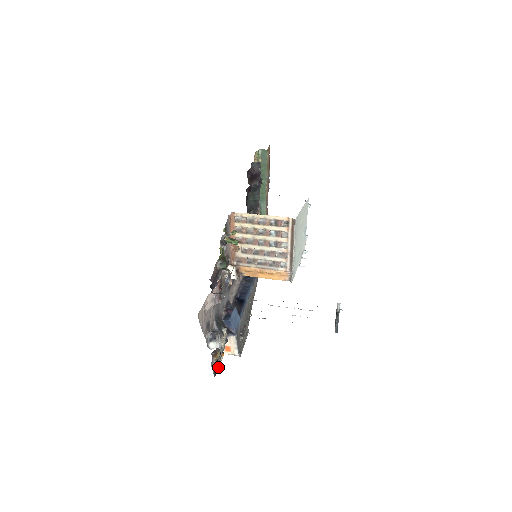
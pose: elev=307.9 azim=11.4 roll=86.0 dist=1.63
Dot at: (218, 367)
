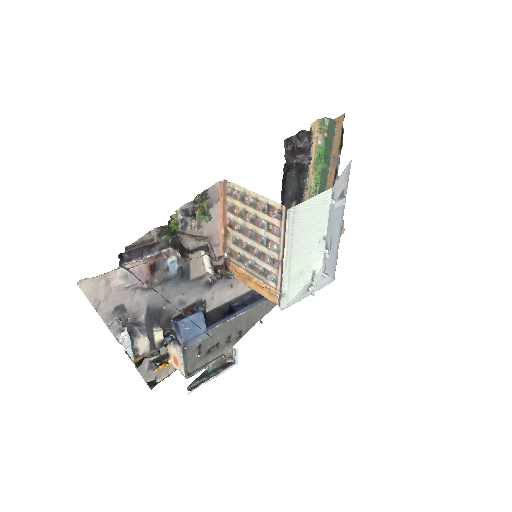
Dot at: (161, 379)
